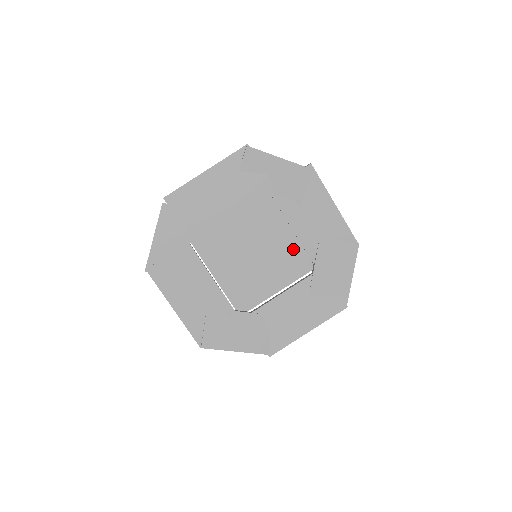
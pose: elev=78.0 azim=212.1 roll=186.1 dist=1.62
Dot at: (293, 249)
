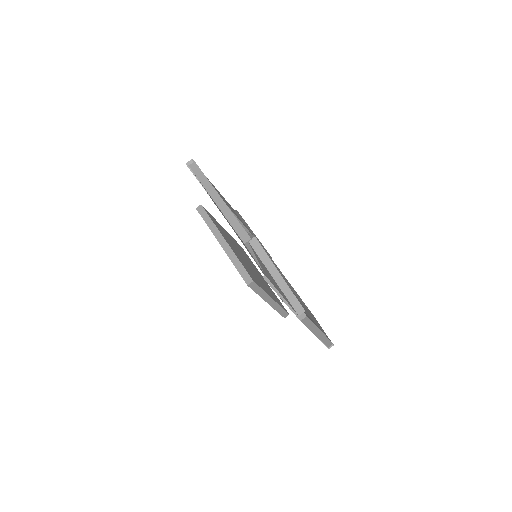
Dot at: occluded
